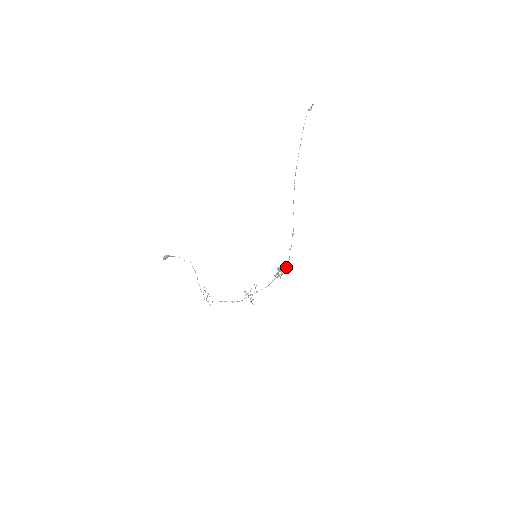
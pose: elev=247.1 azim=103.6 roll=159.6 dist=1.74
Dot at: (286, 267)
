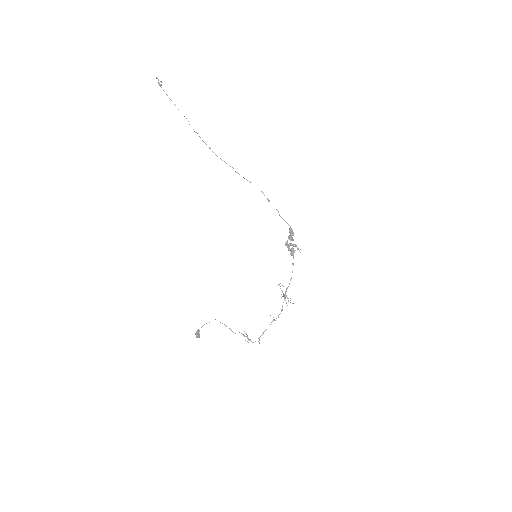
Dot at: (293, 235)
